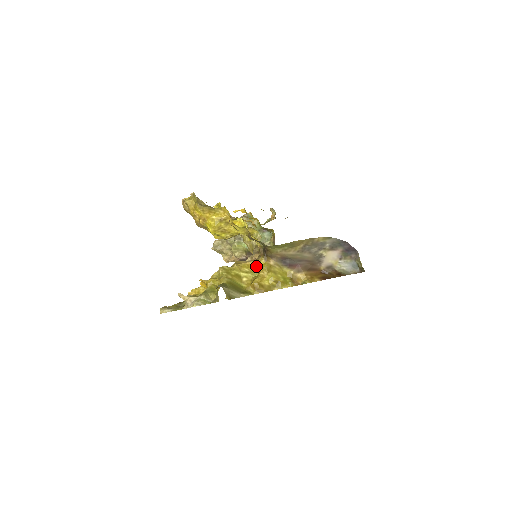
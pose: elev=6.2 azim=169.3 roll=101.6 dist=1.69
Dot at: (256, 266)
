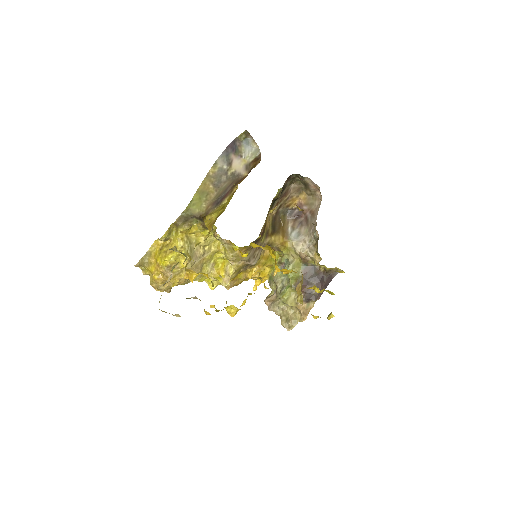
Dot at: (213, 231)
